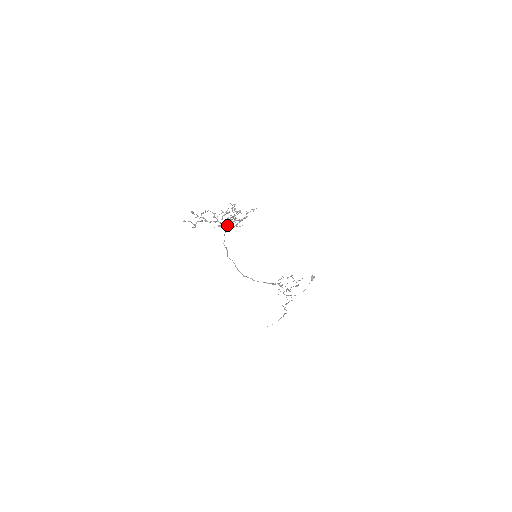
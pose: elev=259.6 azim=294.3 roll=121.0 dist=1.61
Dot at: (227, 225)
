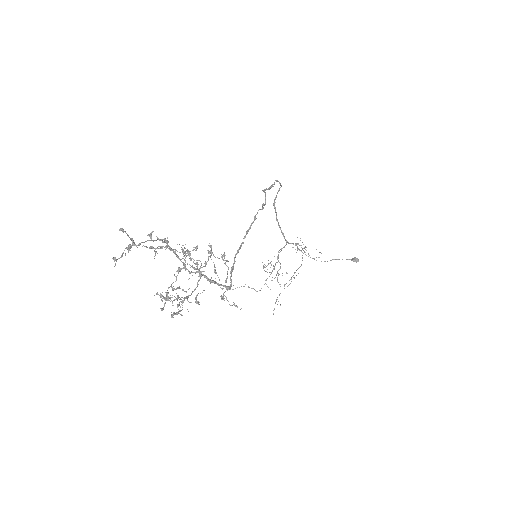
Dot at: (189, 272)
